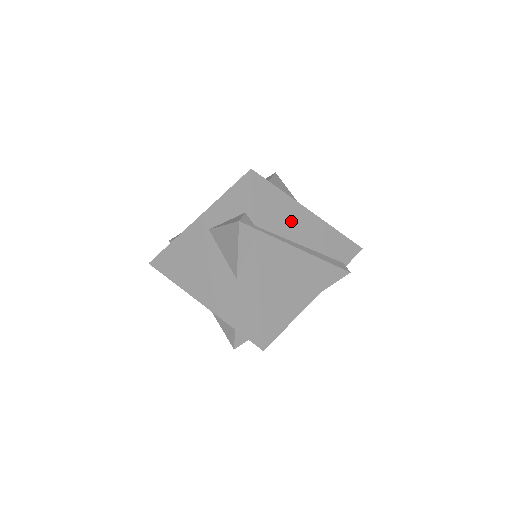
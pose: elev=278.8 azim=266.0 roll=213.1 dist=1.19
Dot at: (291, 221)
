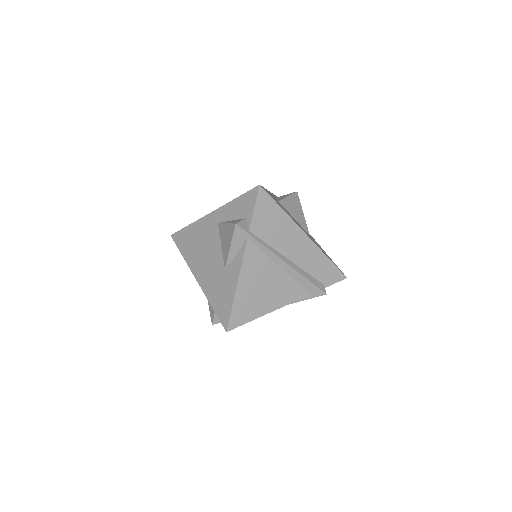
Dot at: (284, 236)
